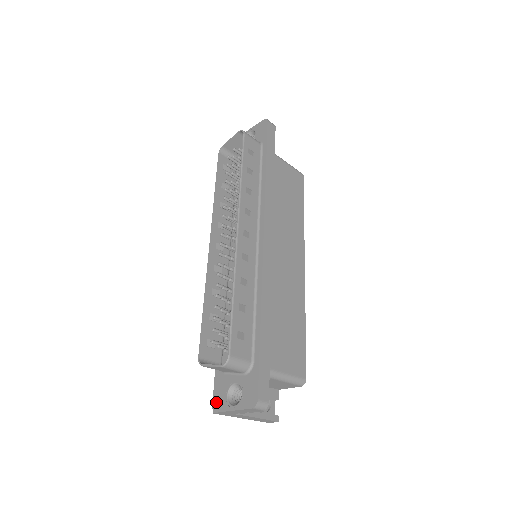
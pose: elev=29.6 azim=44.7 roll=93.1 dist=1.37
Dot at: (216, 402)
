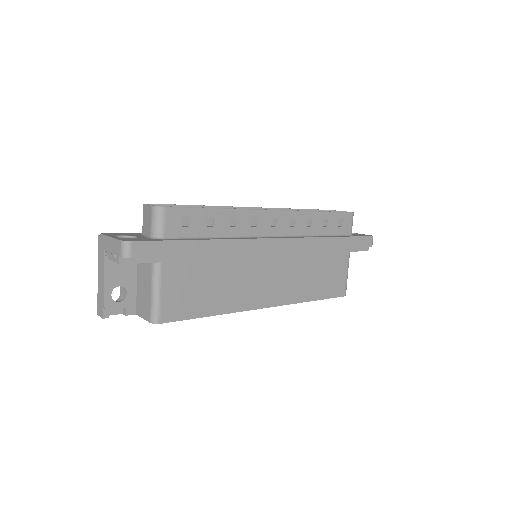
Dot at: (111, 233)
